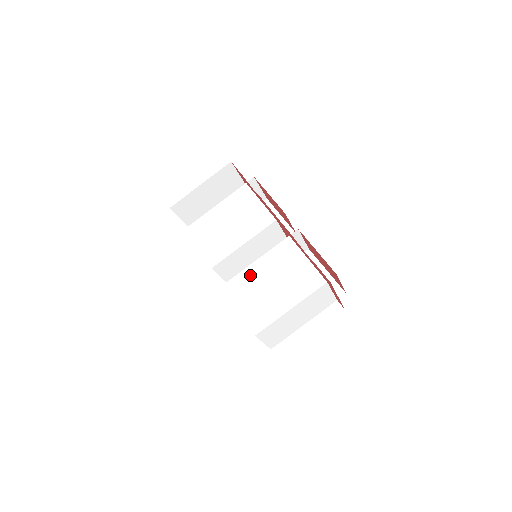
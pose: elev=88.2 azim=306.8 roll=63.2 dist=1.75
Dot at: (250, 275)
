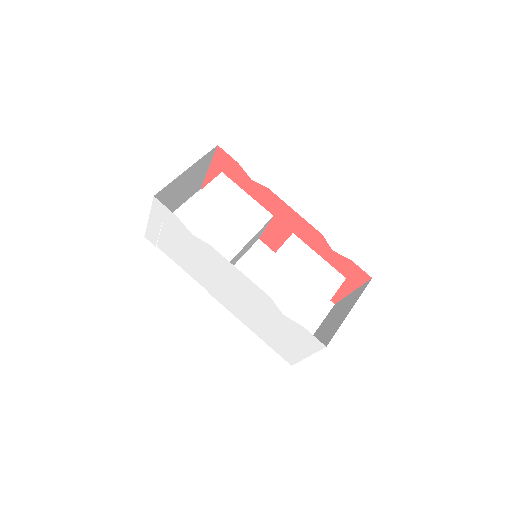
Dot at: (269, 277)
